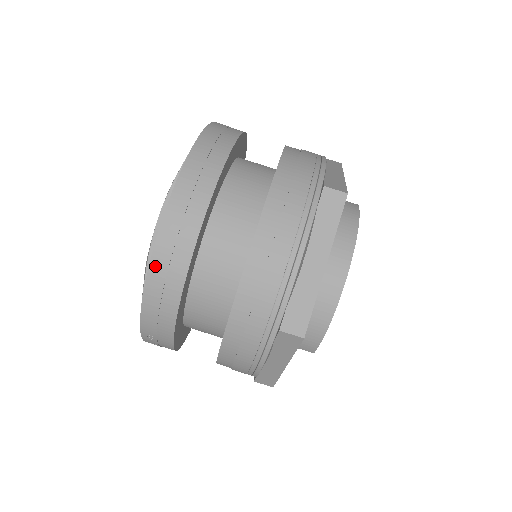
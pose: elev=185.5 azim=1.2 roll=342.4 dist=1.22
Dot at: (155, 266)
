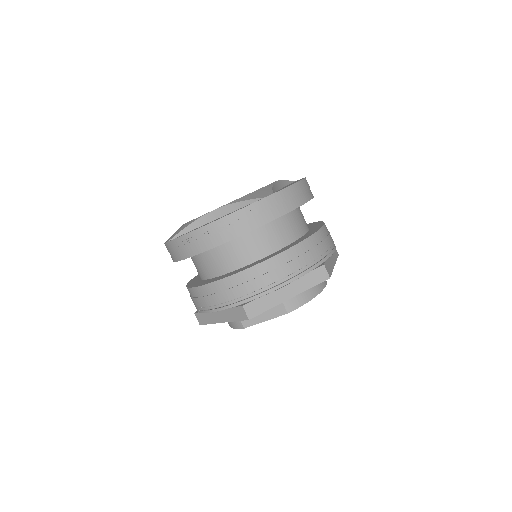
Dot at: (295, 187)
